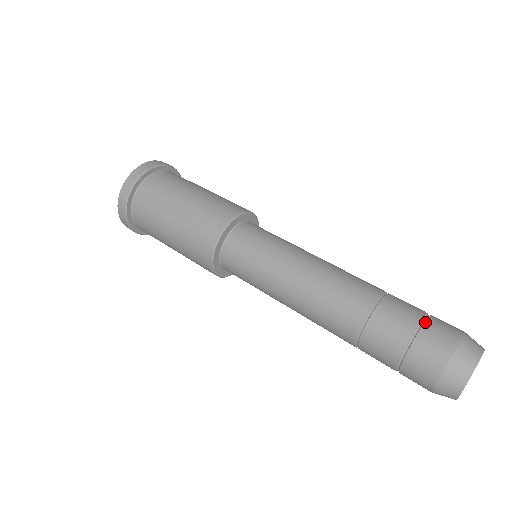
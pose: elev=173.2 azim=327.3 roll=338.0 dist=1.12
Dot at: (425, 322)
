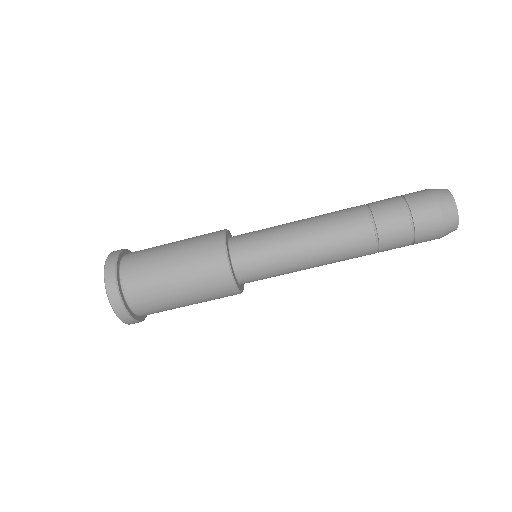
Dot at: (402, 195)
